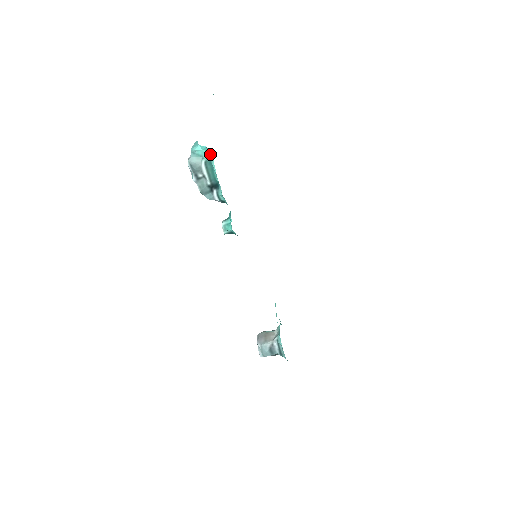
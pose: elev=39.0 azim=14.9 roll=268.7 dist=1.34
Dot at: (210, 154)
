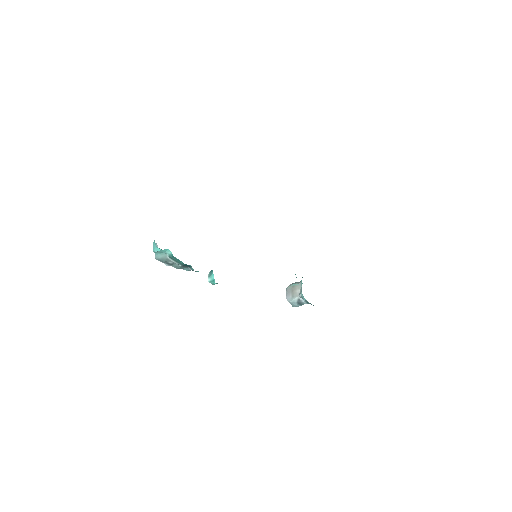
Dot at: (170, 251)
